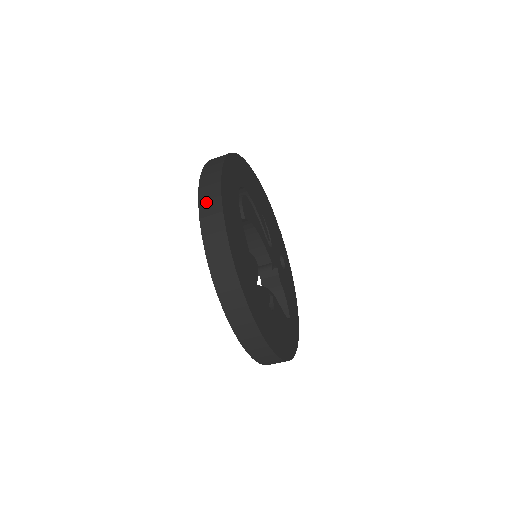
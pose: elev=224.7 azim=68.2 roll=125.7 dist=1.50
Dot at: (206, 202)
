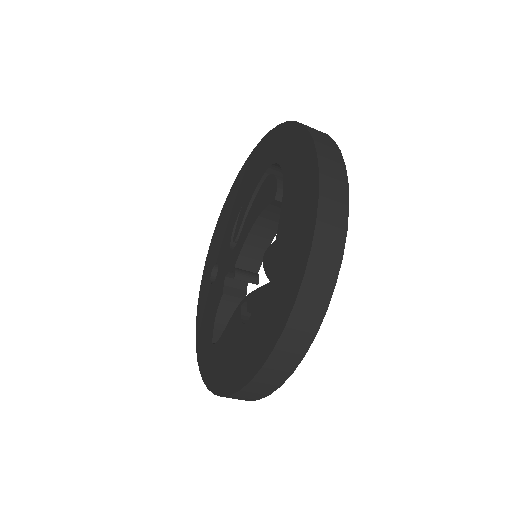
Dot at: (328, 160)
